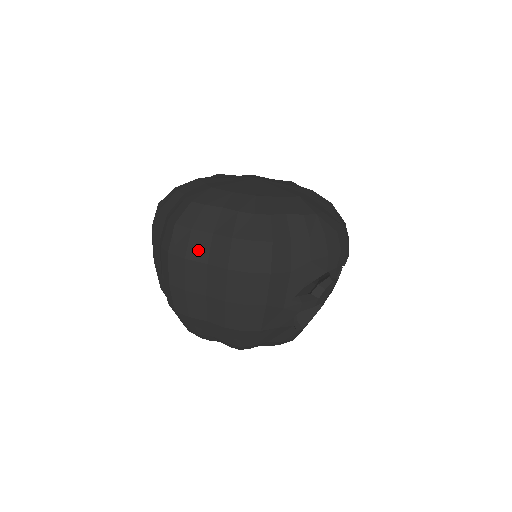
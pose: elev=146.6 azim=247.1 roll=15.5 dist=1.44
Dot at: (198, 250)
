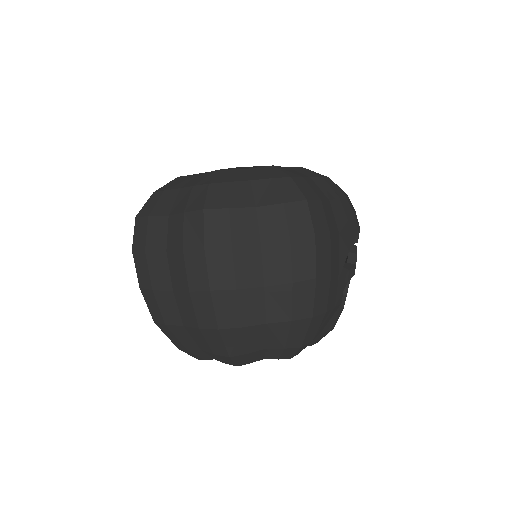
Dot at: (245, 231)
